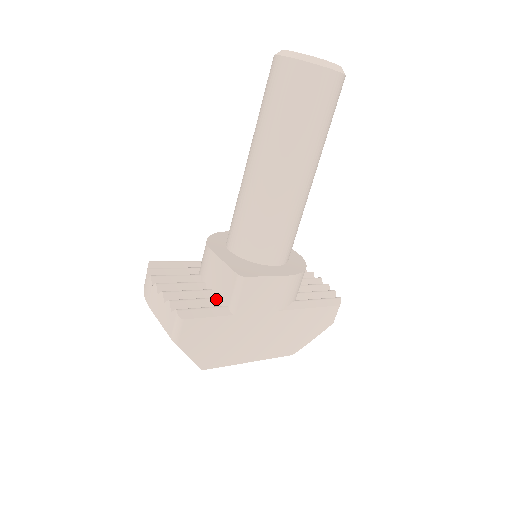
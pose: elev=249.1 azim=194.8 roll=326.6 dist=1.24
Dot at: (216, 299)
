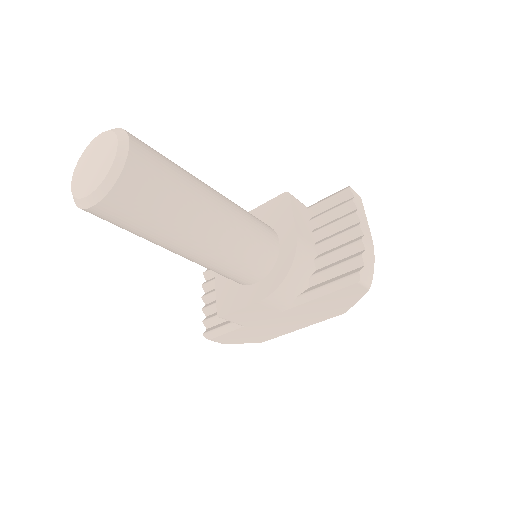
Dot at: occluded
